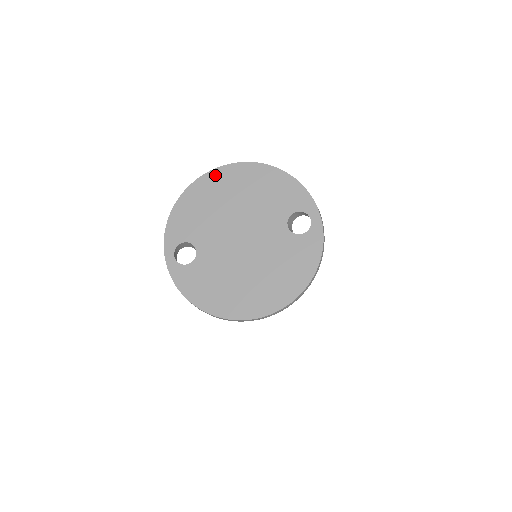
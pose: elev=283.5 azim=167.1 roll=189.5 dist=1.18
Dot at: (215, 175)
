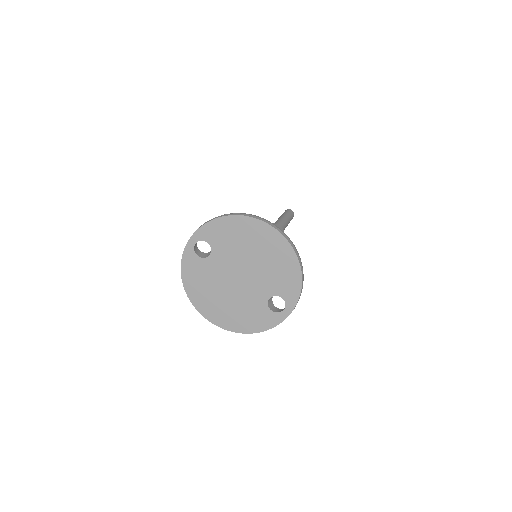
Dot at: (263, 227)
